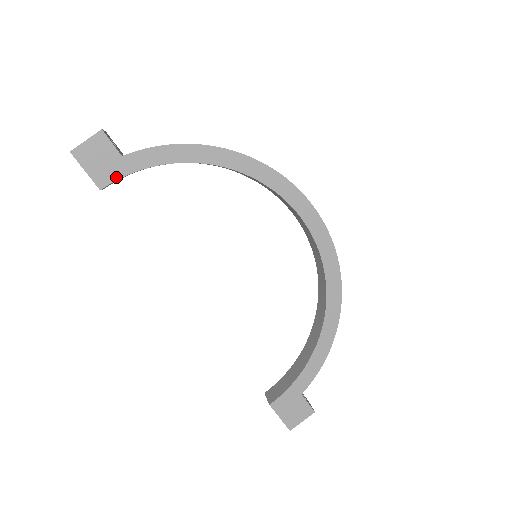
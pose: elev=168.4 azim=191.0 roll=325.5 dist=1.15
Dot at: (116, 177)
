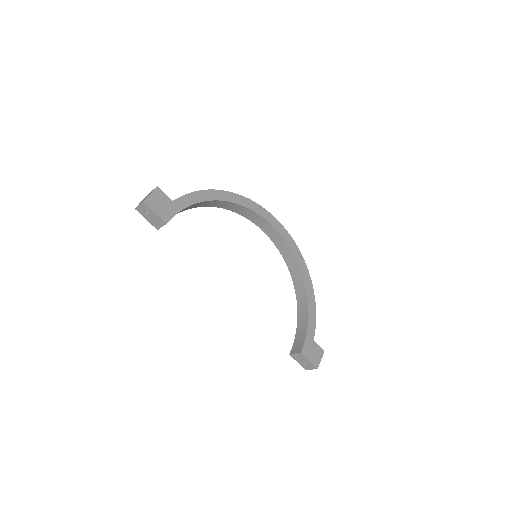
Dot at: (173, 214)
